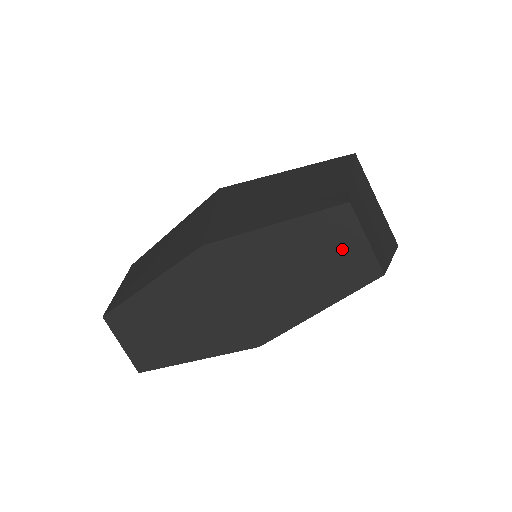
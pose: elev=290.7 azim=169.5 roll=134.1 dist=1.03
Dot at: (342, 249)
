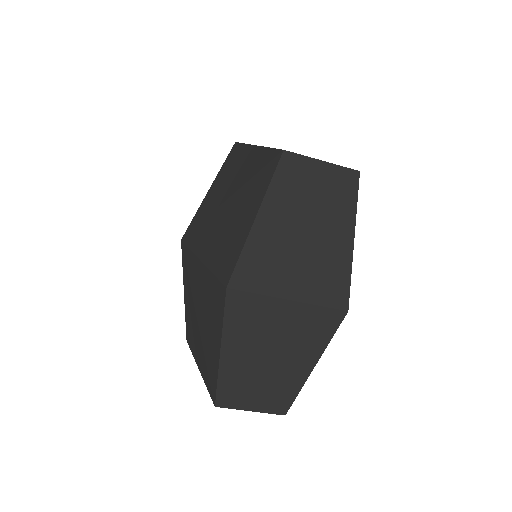
Dot at: occluded
